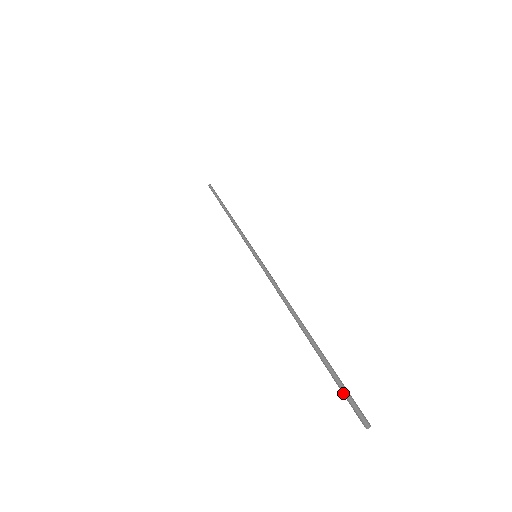
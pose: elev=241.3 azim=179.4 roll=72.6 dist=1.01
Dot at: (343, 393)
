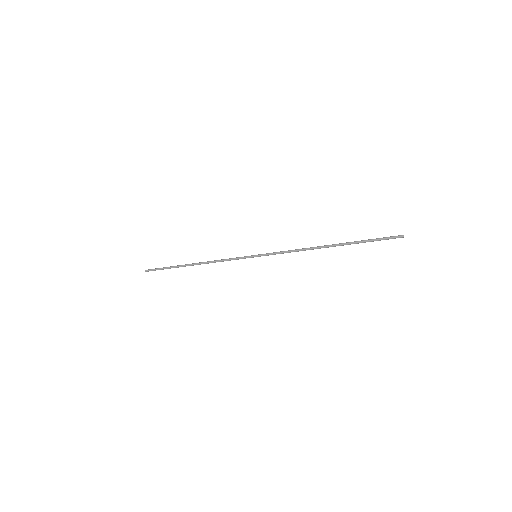
Dot at: (382, 238)
